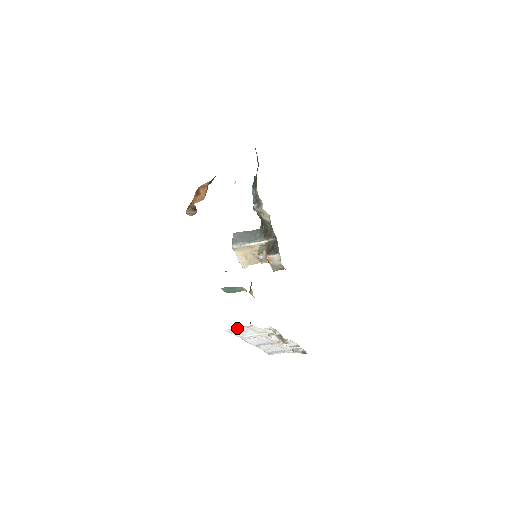
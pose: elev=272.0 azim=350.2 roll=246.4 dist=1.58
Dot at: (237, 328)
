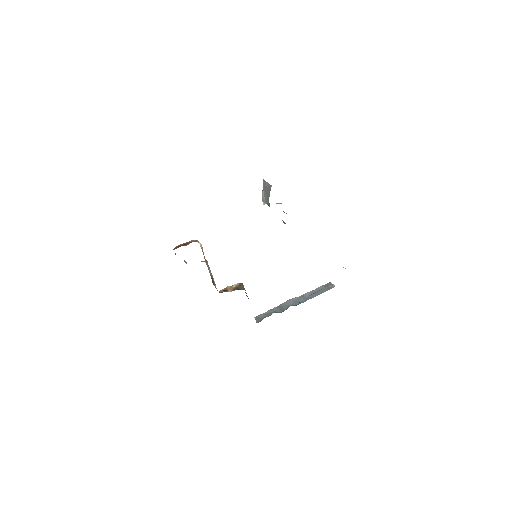
Dot at: (258, 322)
